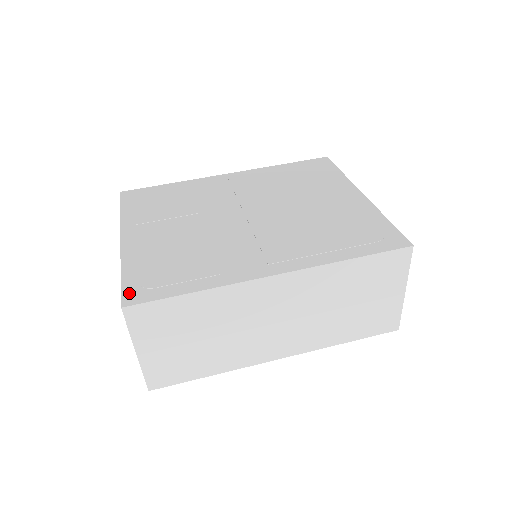
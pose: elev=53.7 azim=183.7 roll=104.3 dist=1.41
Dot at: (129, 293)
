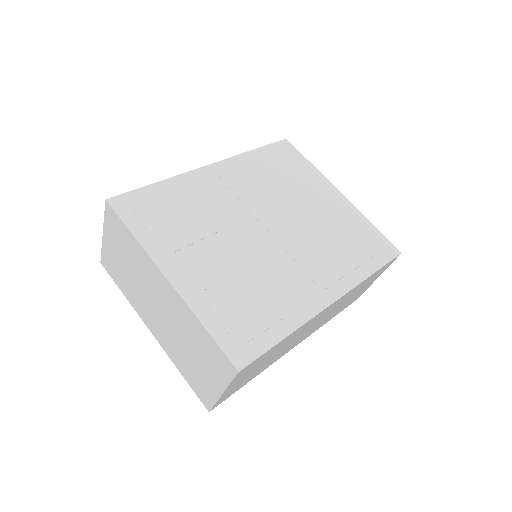
Dot at: (233, 352)
